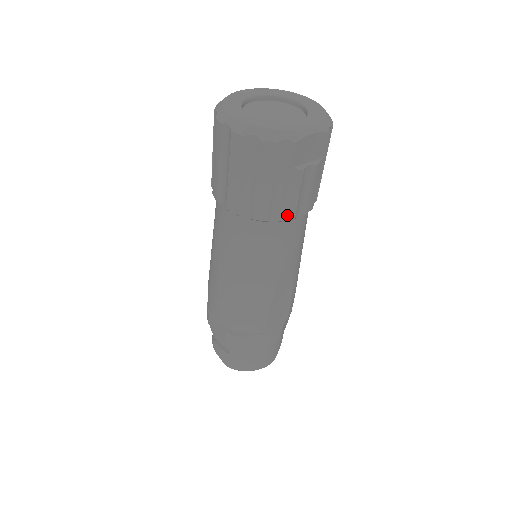
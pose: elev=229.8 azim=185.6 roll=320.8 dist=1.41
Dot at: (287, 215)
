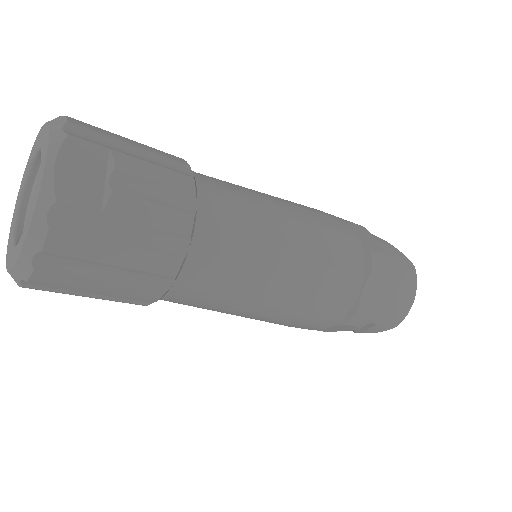
Dot at: (183, 228)
